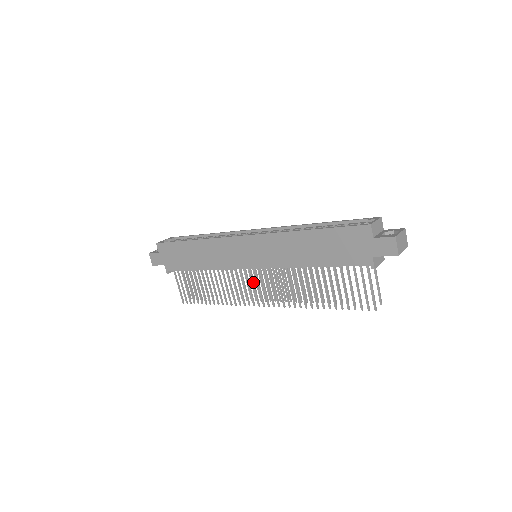
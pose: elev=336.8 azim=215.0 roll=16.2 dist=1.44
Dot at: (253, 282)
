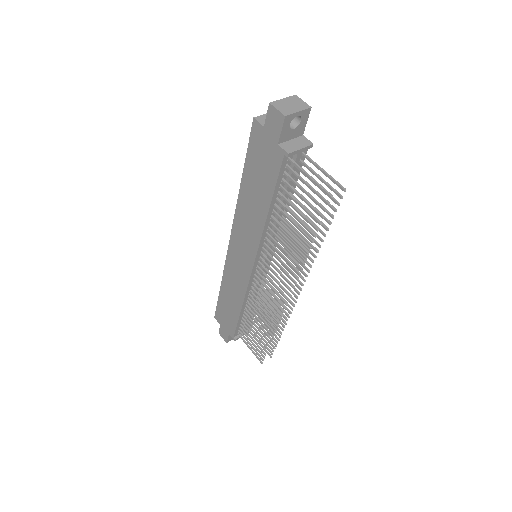
Dot at: (266, 283)
